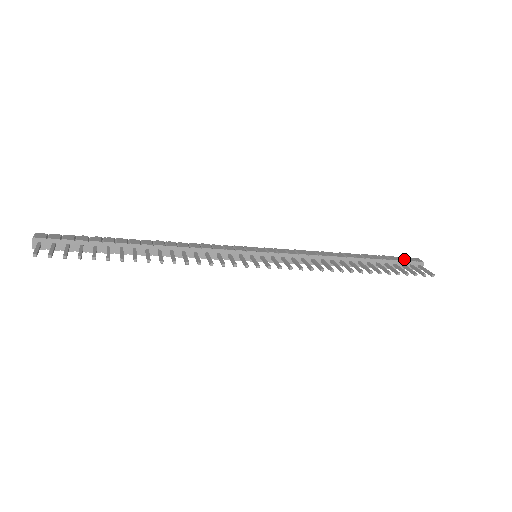
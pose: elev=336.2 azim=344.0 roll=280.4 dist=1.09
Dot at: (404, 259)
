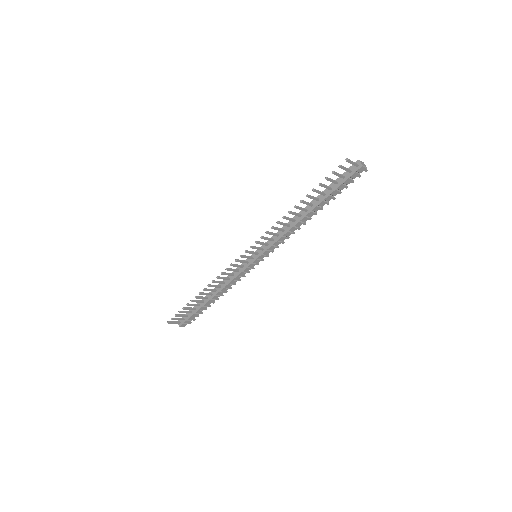
Dot at: (345, 174)
